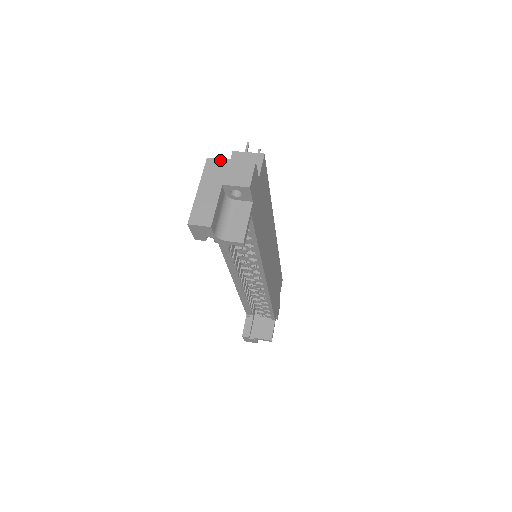
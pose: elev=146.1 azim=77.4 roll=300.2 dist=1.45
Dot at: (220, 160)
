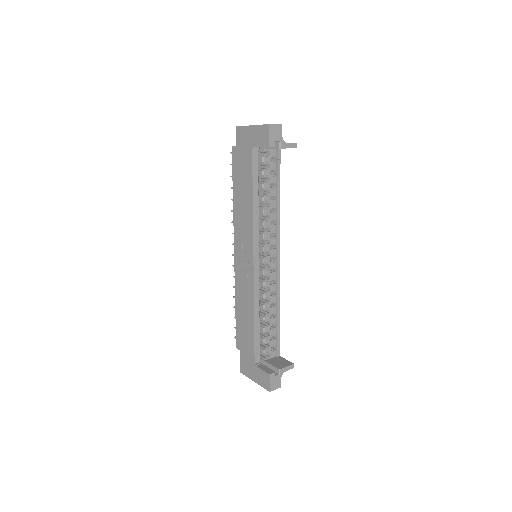
Dot at: occluded
